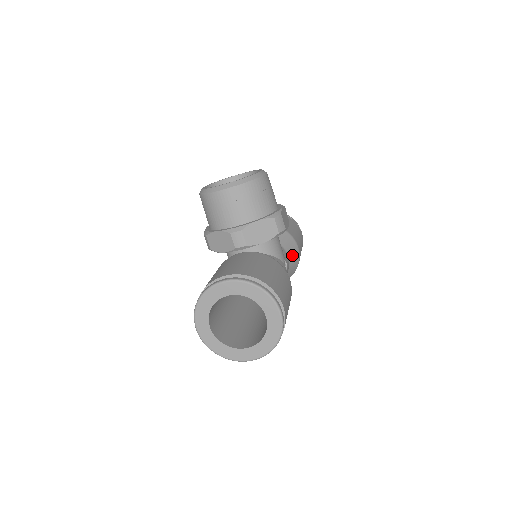
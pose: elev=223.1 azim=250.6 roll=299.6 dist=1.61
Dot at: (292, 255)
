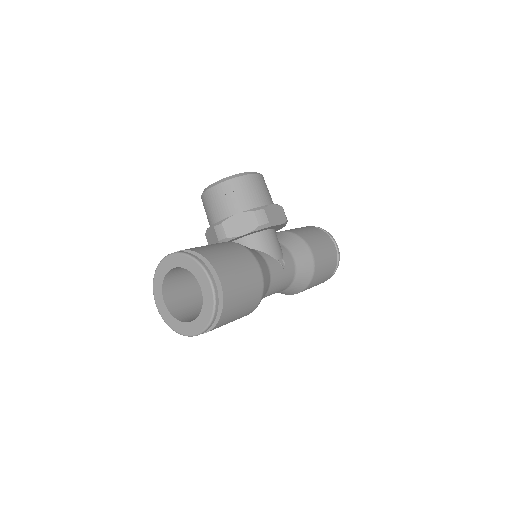
Dot at: (301, 259)
